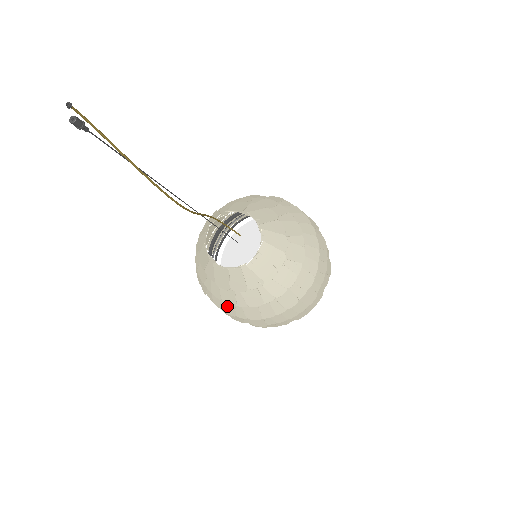
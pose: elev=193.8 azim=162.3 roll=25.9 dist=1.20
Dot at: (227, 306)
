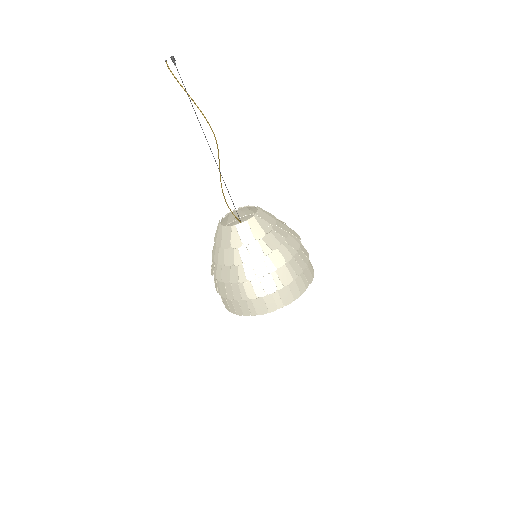
Dot at: (258, 267)
